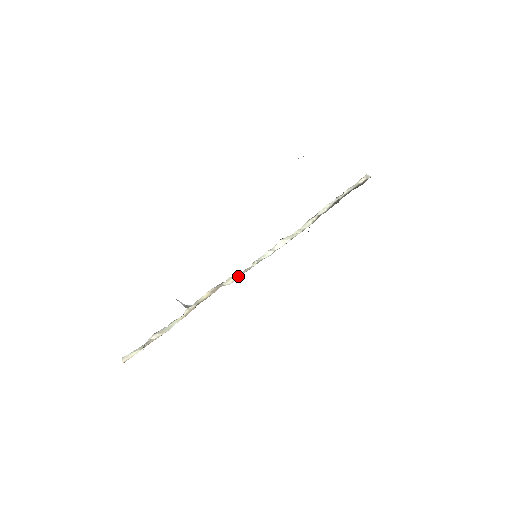
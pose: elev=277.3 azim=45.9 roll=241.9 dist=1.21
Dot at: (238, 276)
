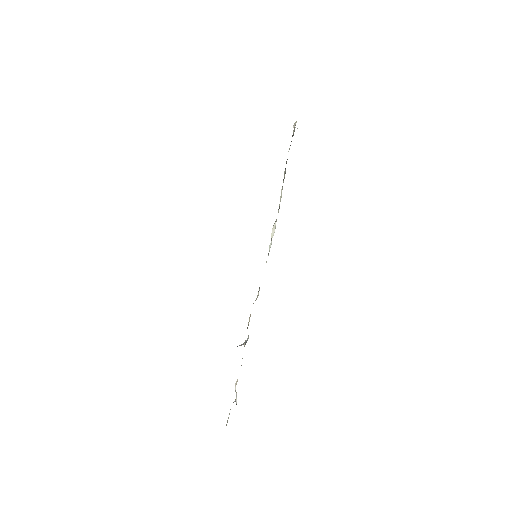
Dot at: occluded
